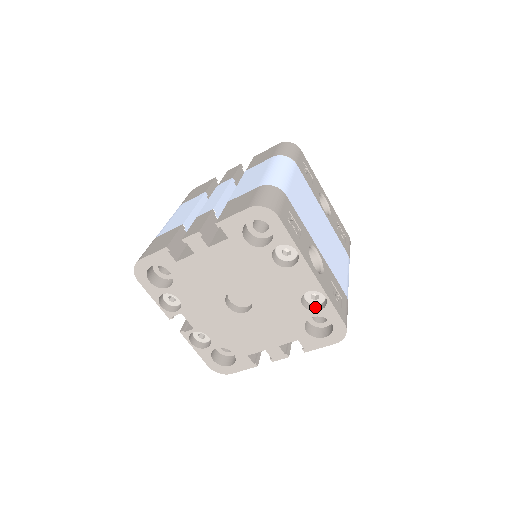
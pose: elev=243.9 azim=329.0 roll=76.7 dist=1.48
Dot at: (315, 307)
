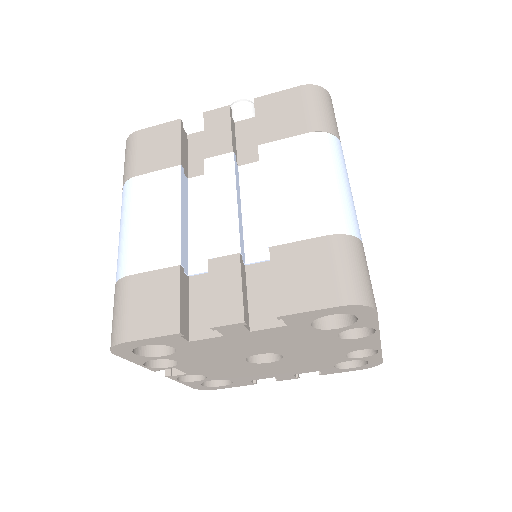
Dot at: (355, 351)
